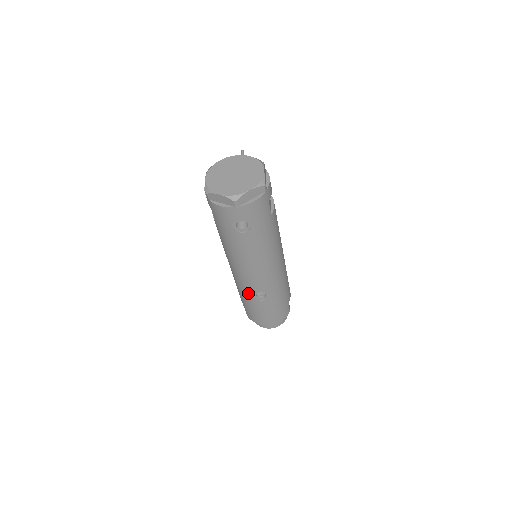
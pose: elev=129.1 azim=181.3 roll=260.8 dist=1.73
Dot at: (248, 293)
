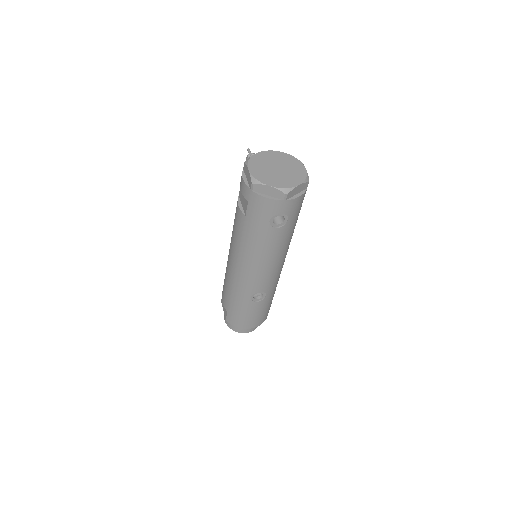
Dot at: (246, 294)
